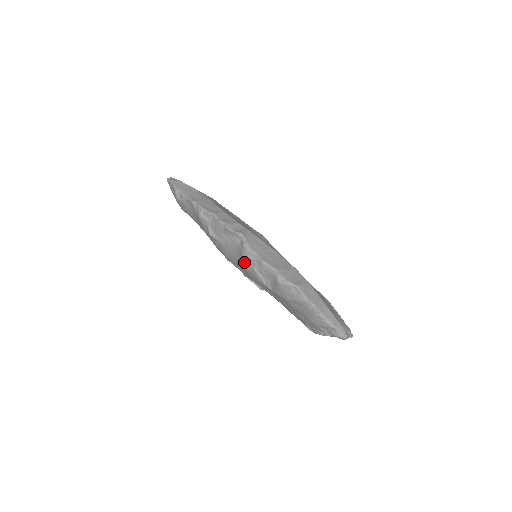
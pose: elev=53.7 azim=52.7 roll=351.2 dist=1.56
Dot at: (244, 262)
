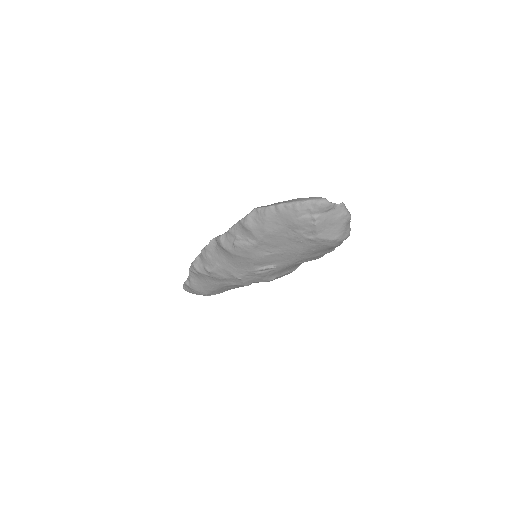
Dot at: (229, 251)
